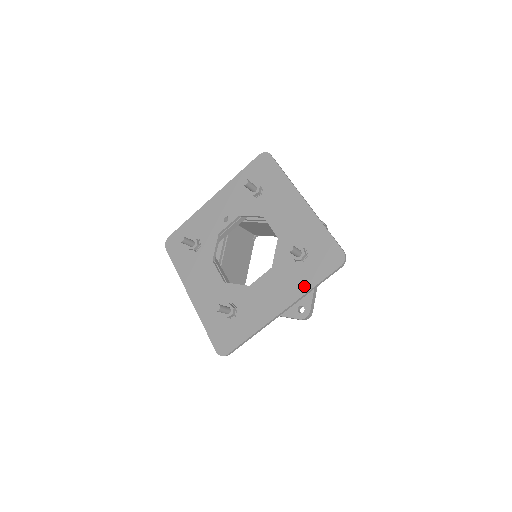
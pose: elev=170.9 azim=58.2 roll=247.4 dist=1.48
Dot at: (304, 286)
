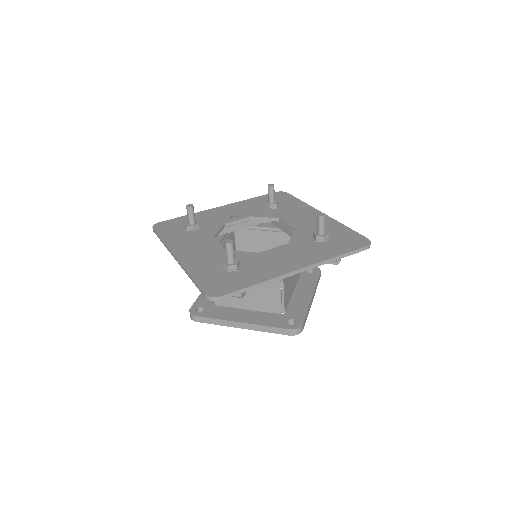
Dot at: (326, 255)
